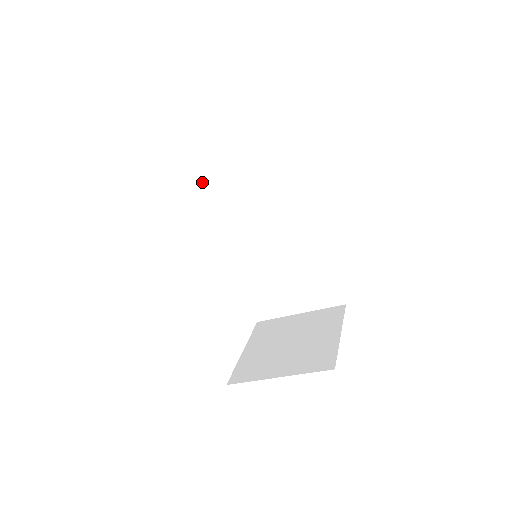
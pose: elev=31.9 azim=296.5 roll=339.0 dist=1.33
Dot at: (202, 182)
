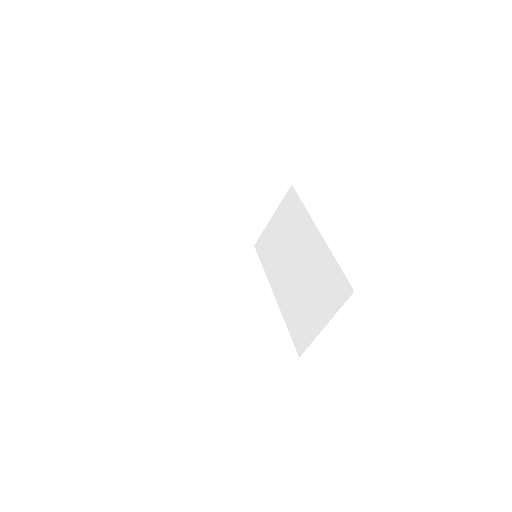
Dot at: (259, 254)
